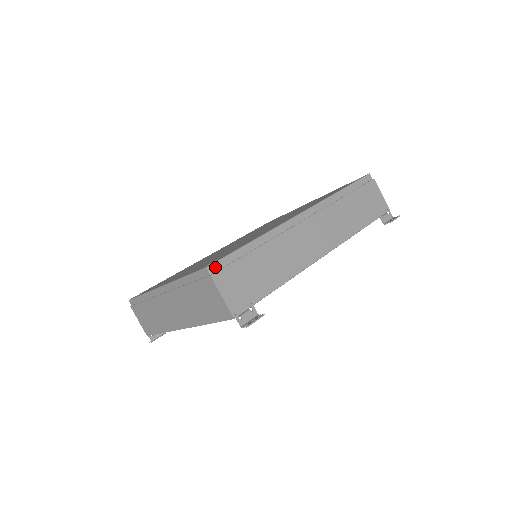
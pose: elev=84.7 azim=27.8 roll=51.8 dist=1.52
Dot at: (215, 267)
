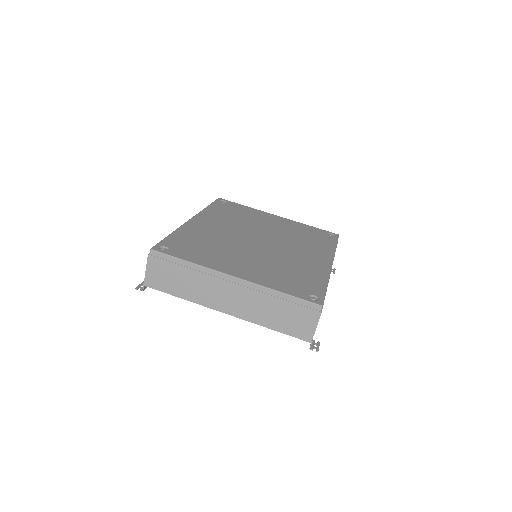
Dot at: occluded
